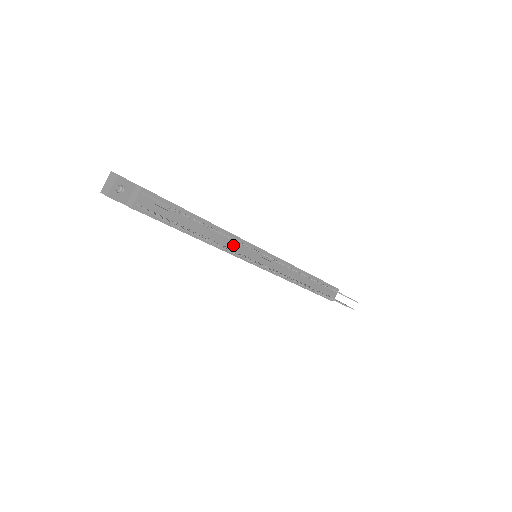
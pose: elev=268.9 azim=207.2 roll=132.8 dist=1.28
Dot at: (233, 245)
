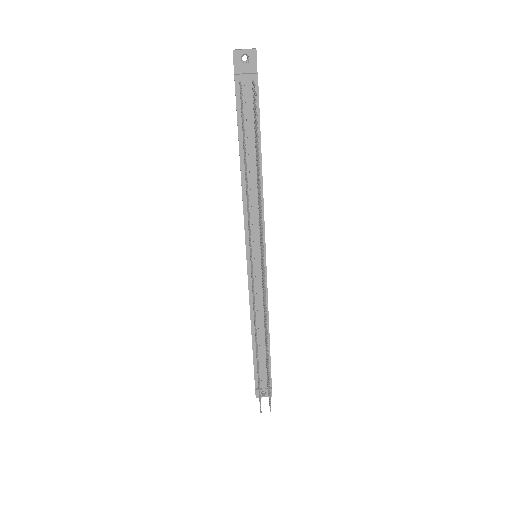
Dot at: (254, 214)
